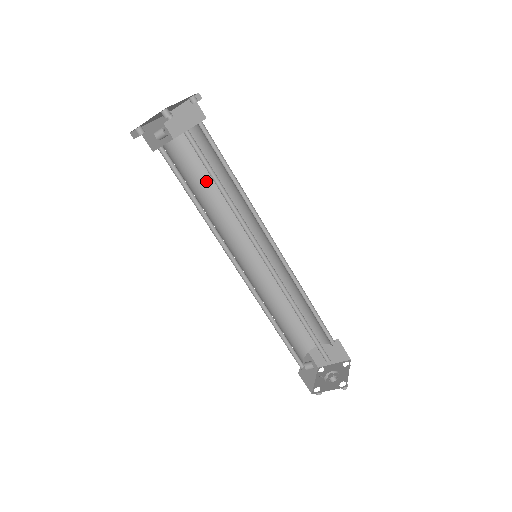
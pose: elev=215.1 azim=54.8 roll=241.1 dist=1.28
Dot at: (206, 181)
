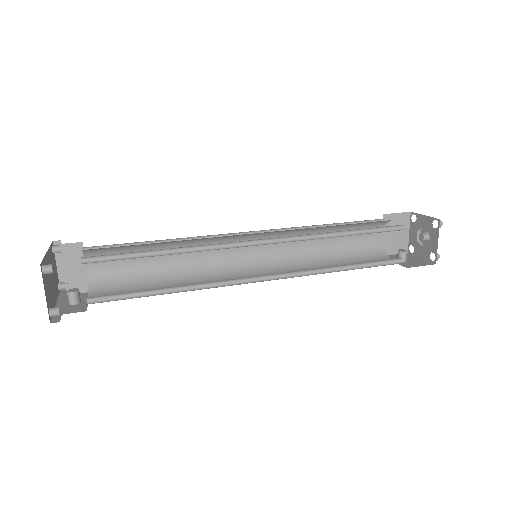
Dot at: (151, 276)
